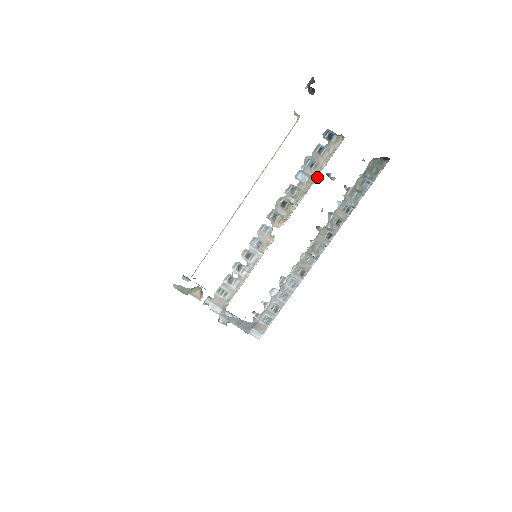
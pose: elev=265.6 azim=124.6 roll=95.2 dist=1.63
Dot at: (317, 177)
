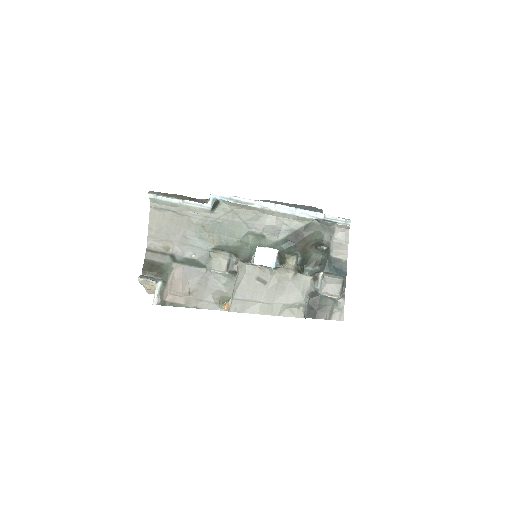
Dot at: occluded
